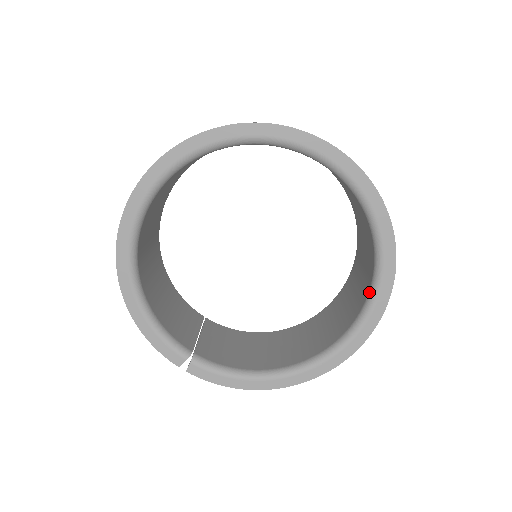
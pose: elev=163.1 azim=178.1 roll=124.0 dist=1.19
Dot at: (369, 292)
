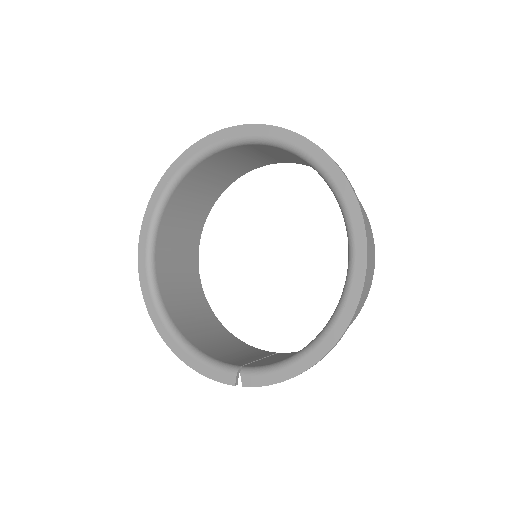
Dot at: occluded
